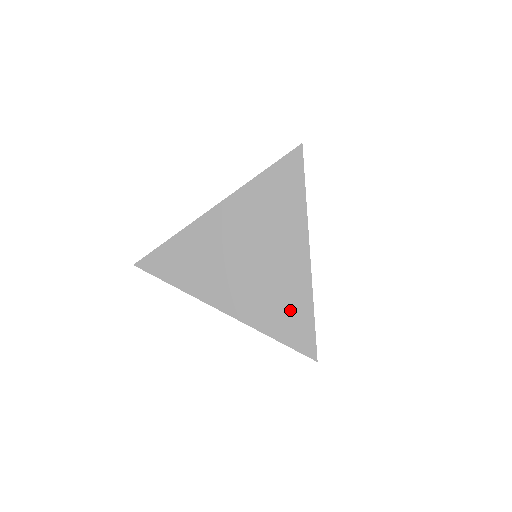
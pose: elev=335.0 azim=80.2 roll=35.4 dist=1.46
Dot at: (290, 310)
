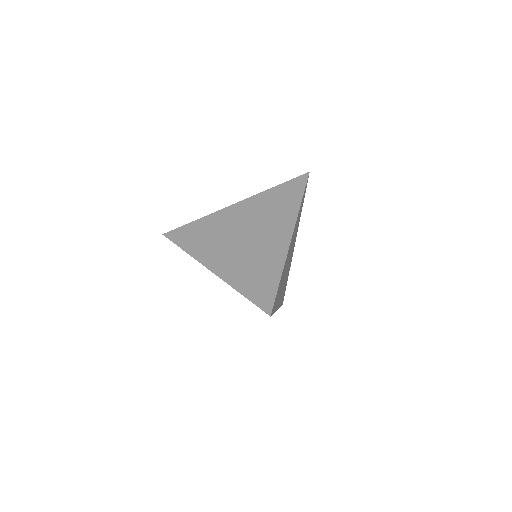
Dot at: occluded
